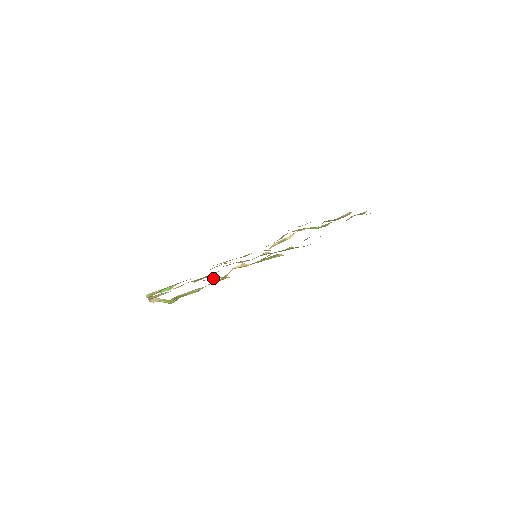
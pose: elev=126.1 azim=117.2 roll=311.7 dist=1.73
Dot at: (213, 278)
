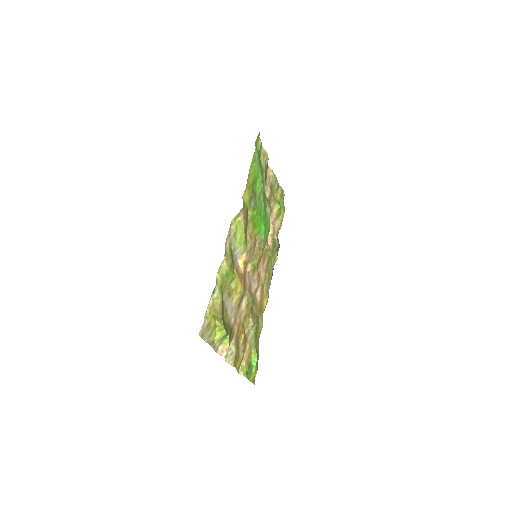
Dot at: (232, 288)
